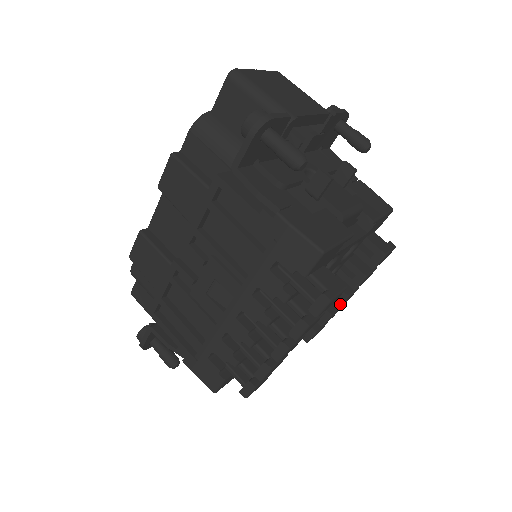
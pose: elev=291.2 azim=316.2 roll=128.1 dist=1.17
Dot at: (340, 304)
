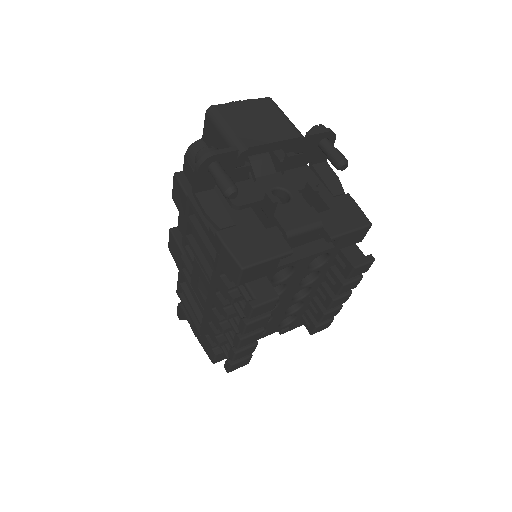
Dot at: (328, 306)
